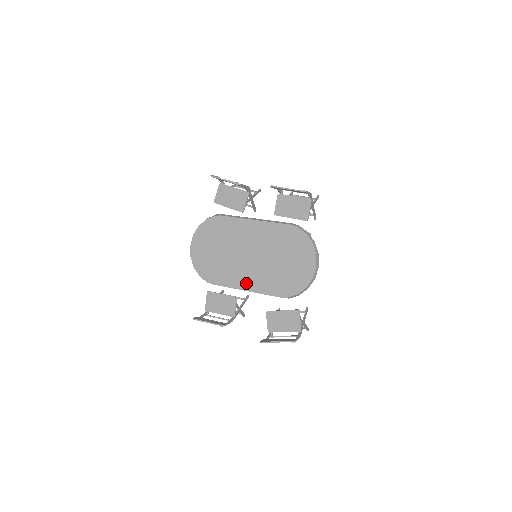
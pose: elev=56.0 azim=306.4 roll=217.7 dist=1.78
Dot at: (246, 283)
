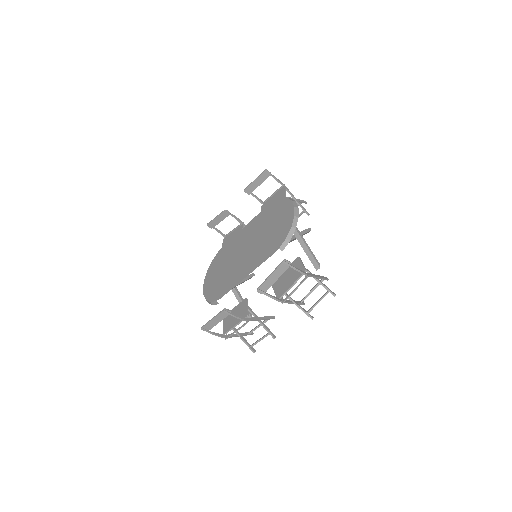
Dot at: (245, 271)
